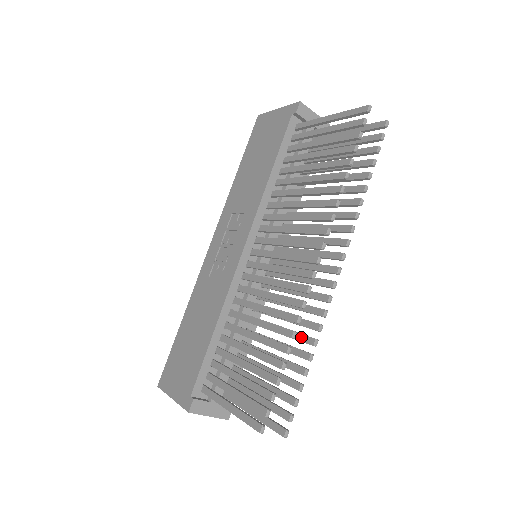
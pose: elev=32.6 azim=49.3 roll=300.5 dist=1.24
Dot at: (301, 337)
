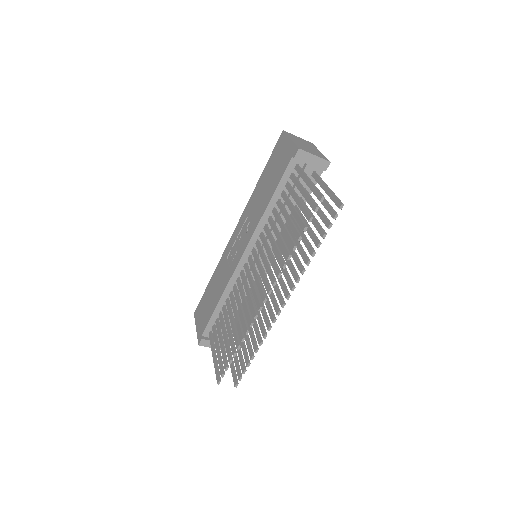
Dot at: (257, 334)
